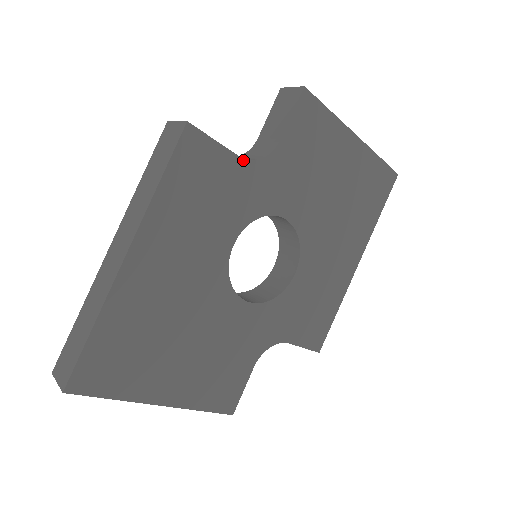
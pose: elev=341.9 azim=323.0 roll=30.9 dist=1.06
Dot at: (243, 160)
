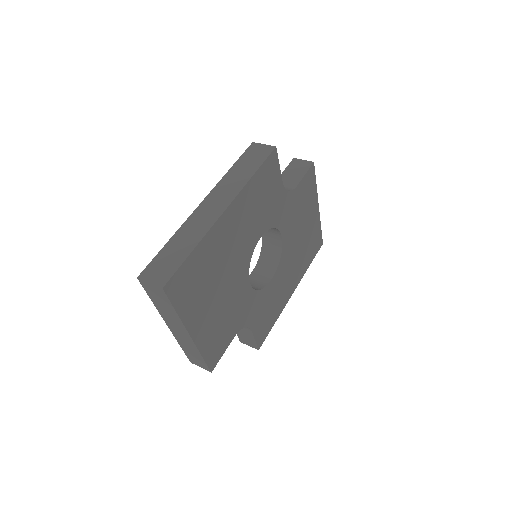
Dot at: (283, 186)
